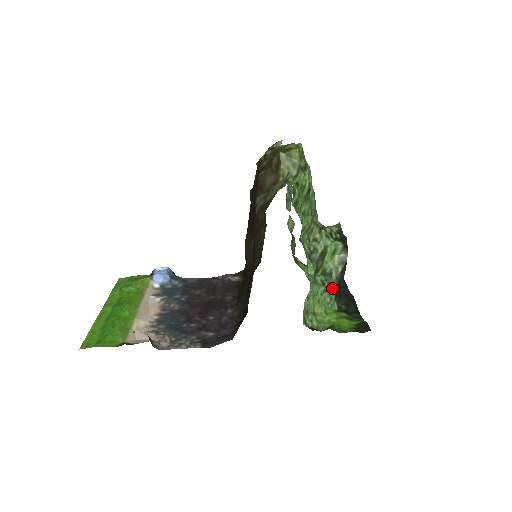
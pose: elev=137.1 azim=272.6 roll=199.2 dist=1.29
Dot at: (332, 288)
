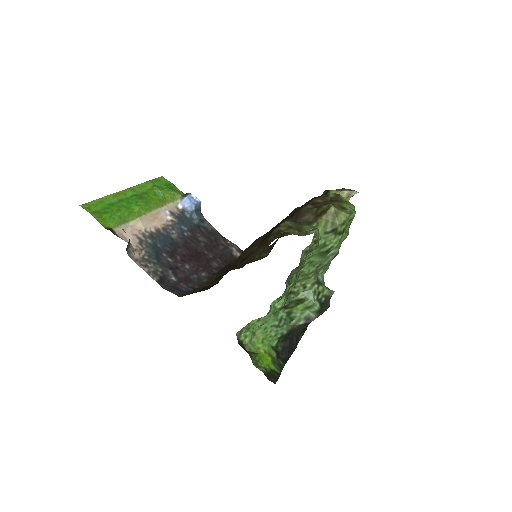
Dot at: (284, 329)
